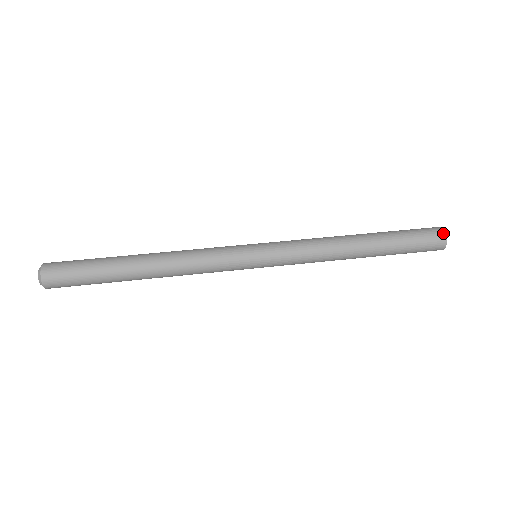
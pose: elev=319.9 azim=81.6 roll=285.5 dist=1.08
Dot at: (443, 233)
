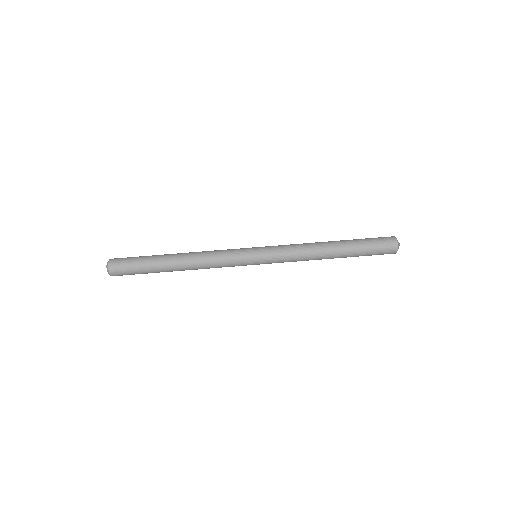
Dot at: (396, 247)
